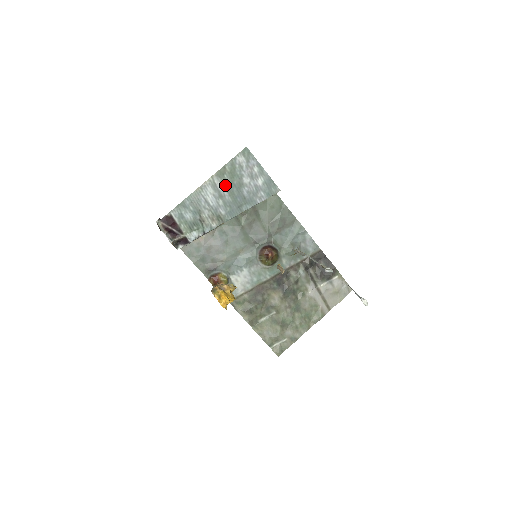
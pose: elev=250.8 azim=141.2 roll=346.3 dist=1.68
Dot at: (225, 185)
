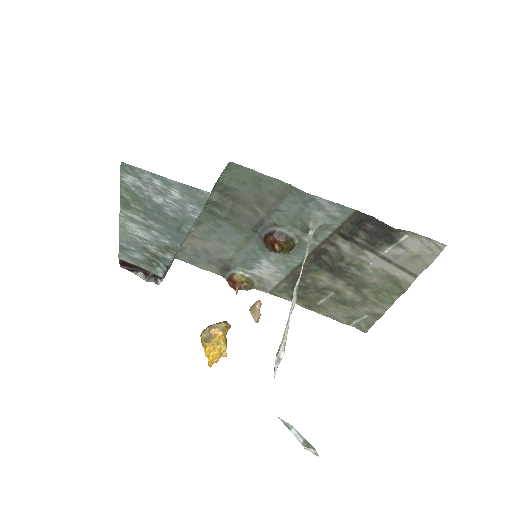
Dot at: (142, 214)
